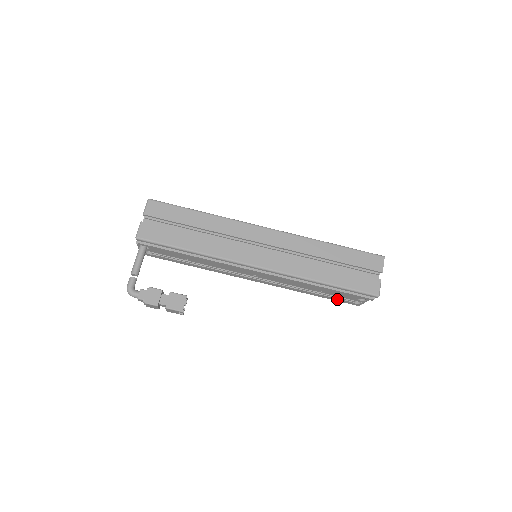
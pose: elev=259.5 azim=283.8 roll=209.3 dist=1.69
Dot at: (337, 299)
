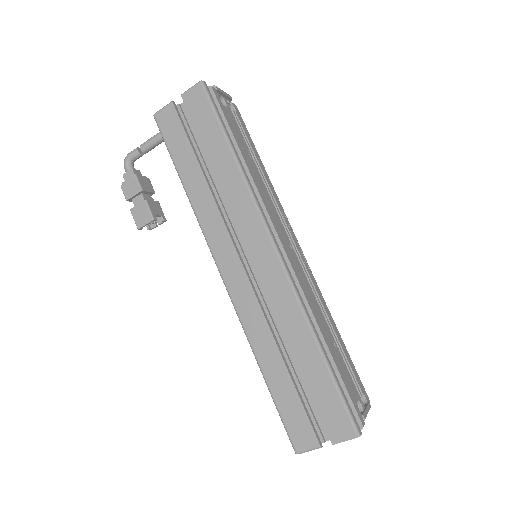
Dot at: occluded
